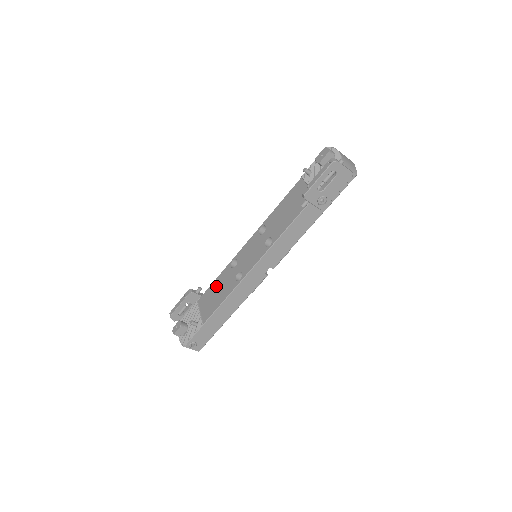
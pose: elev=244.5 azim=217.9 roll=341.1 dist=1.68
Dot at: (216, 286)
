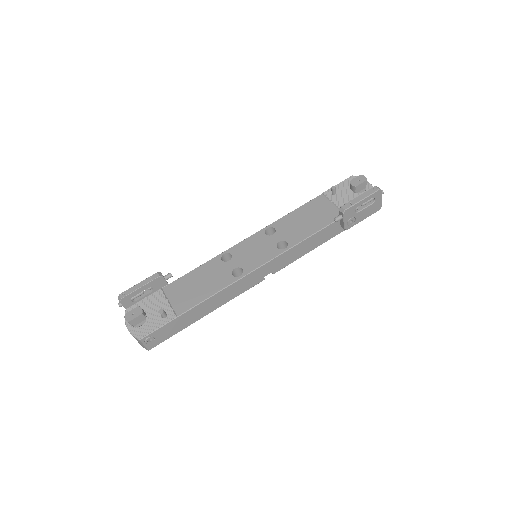
Dot at: (197, 277)
